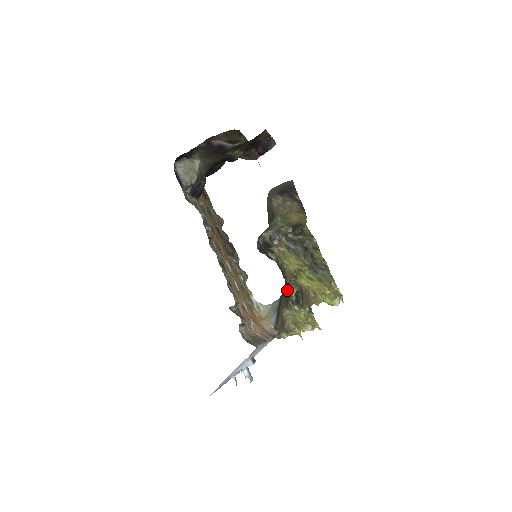
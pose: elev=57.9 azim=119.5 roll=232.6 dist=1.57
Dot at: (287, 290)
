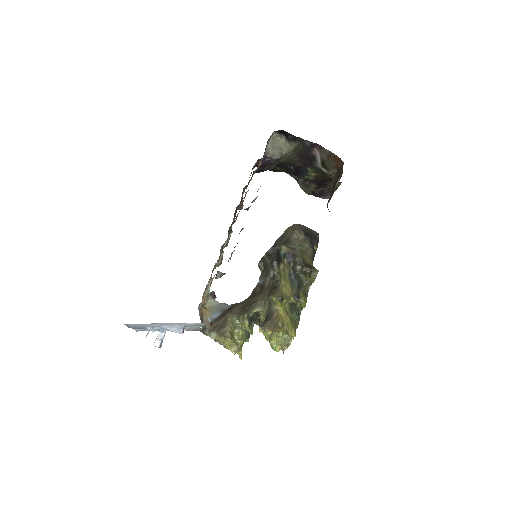
Dot at: (250, 304)
